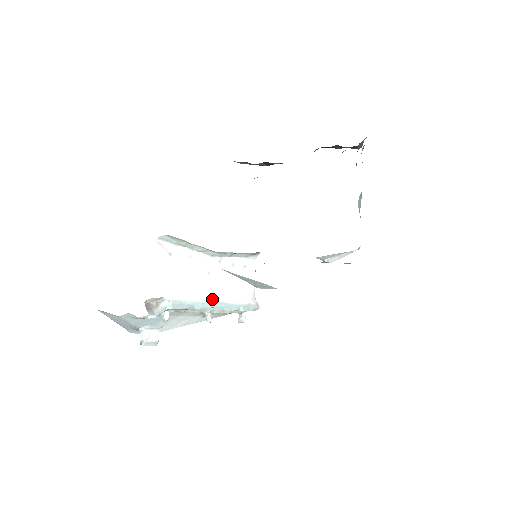
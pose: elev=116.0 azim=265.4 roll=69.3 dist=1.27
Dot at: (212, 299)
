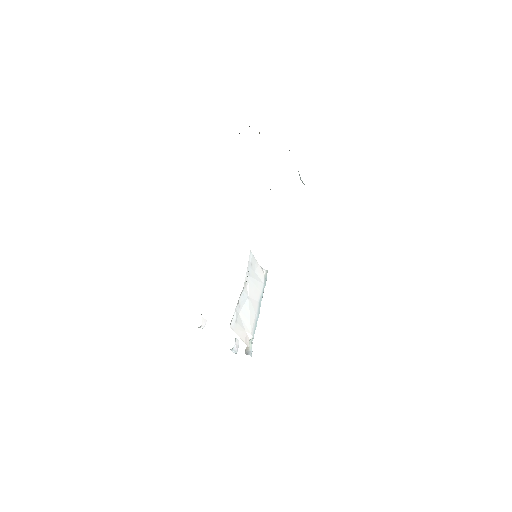
Dot at: (257, 306)
